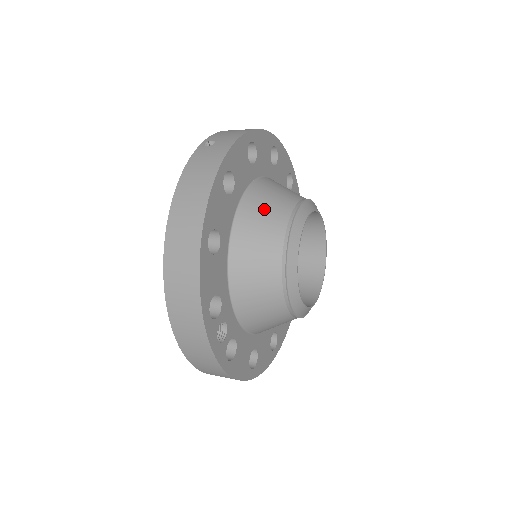
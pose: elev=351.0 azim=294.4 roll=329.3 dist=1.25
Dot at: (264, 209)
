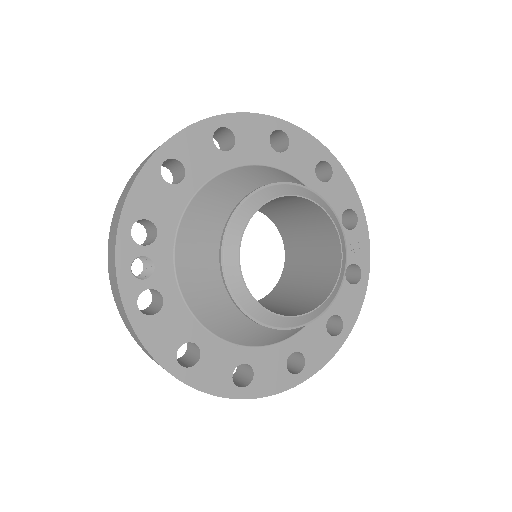
Dot at: (251, 175)
